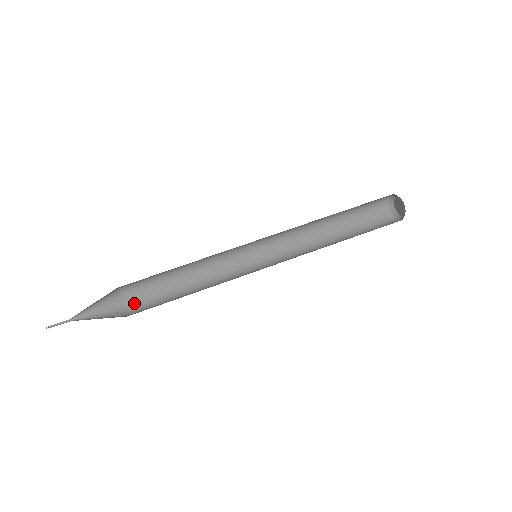
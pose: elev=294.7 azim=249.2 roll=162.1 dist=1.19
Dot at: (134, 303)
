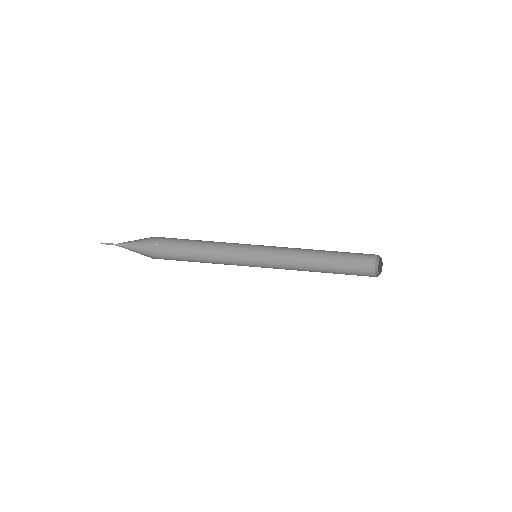
Dot at: (162, 250)
